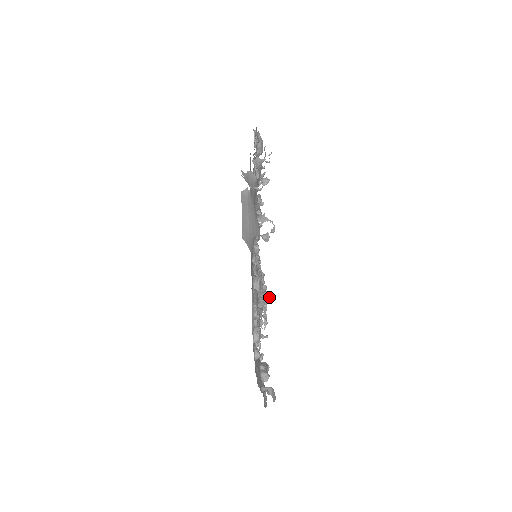
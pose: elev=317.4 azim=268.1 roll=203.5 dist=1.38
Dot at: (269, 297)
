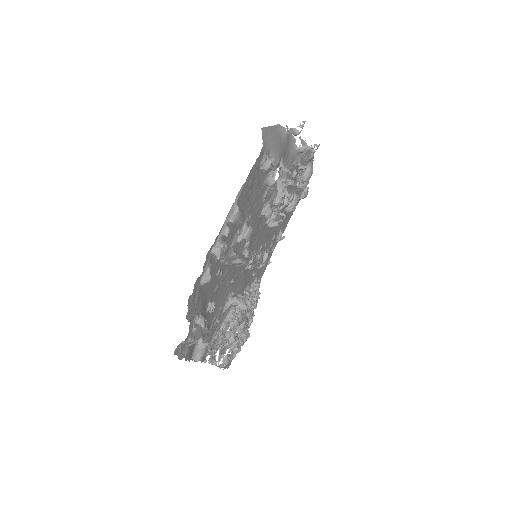
Dot at: (247, 305)
